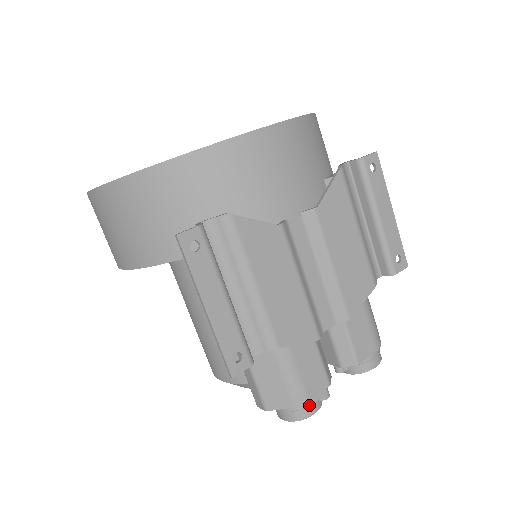
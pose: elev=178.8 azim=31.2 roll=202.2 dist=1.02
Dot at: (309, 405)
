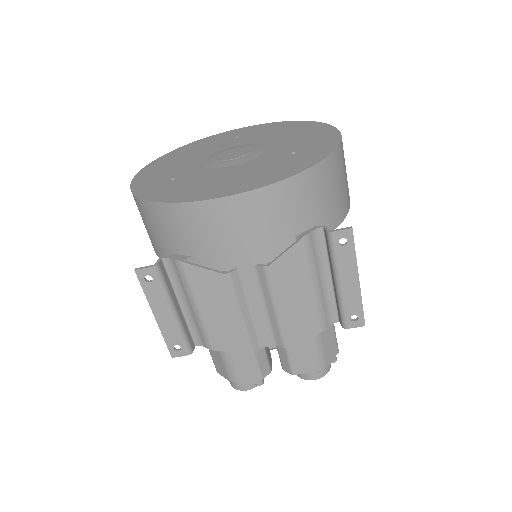
Dot at: (242, 385)
